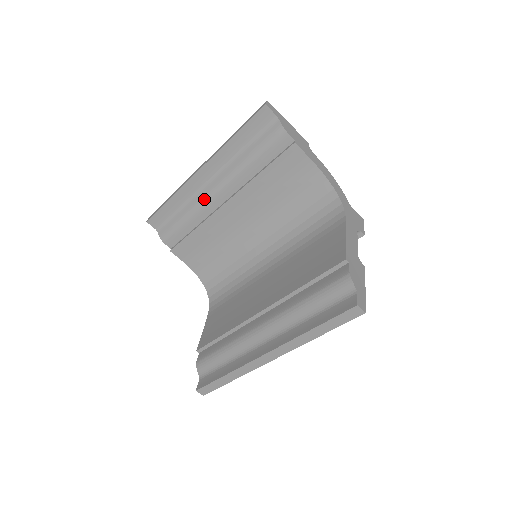
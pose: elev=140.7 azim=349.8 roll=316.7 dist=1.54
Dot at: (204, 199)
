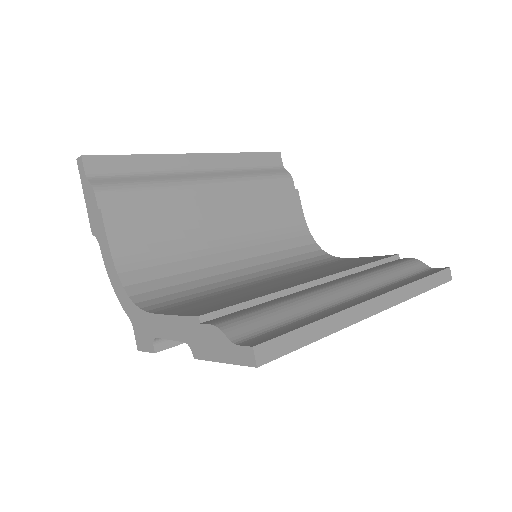
Dot at: (192, 180)
